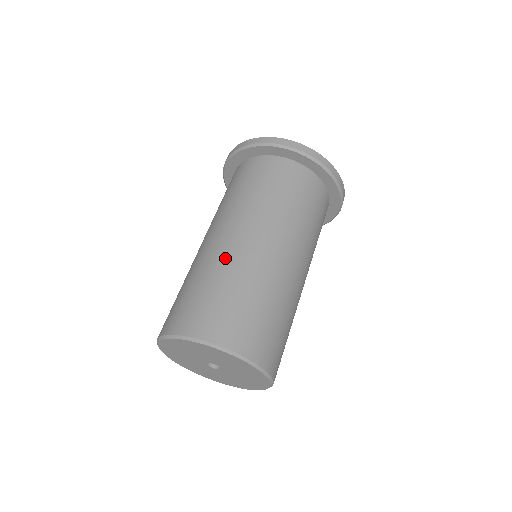
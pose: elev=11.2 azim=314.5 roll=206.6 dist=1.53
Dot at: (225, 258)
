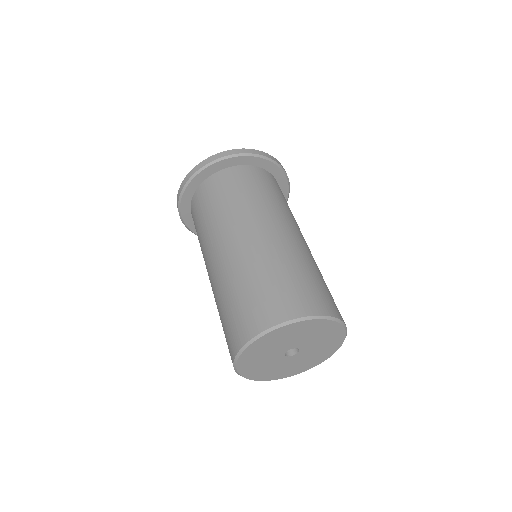
Dot at: (241, 261)
